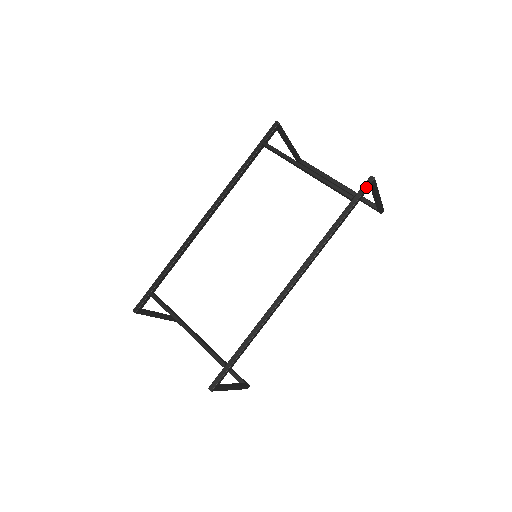
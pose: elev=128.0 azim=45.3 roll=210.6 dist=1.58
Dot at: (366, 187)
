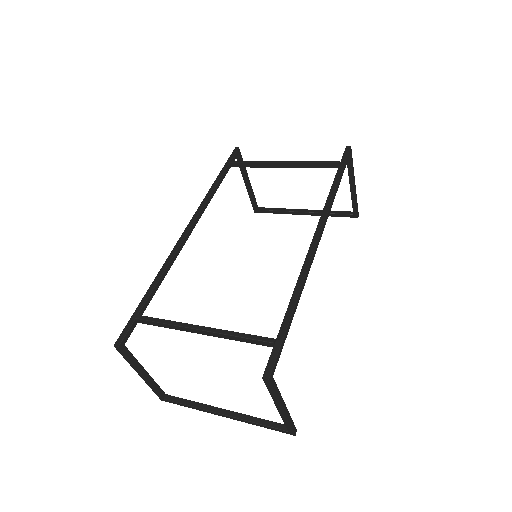
Dot at: (347, 153)
